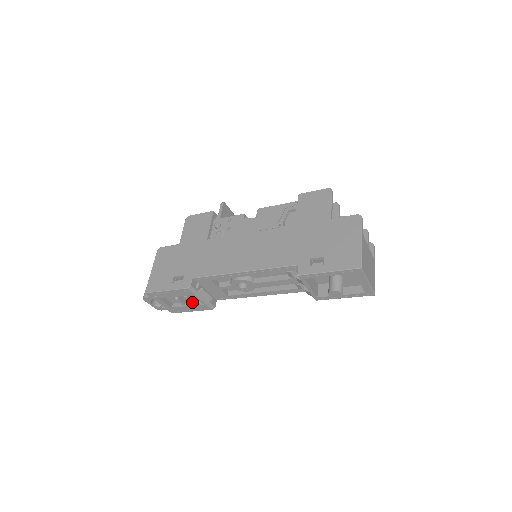
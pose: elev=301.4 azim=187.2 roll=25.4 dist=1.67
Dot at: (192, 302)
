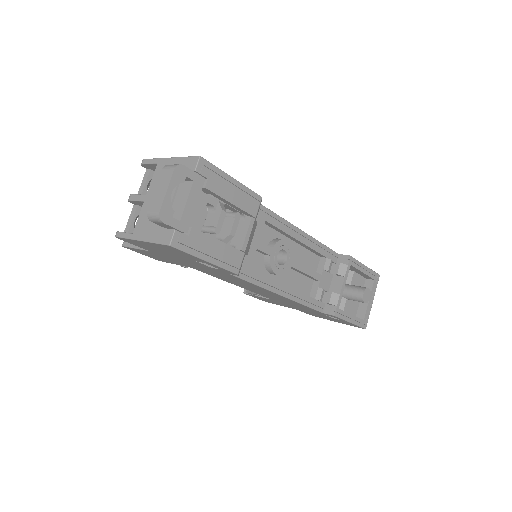
Dot at: (234, 234)
